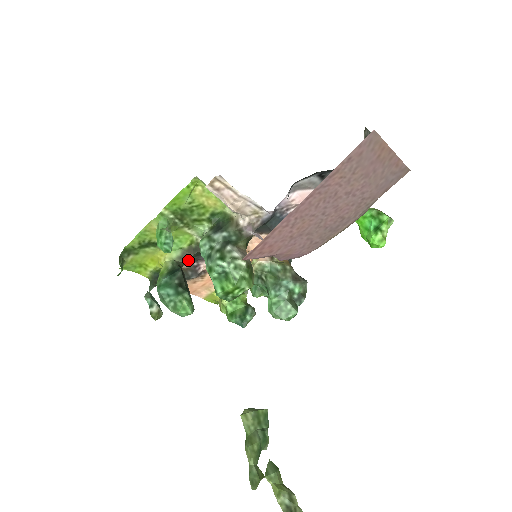
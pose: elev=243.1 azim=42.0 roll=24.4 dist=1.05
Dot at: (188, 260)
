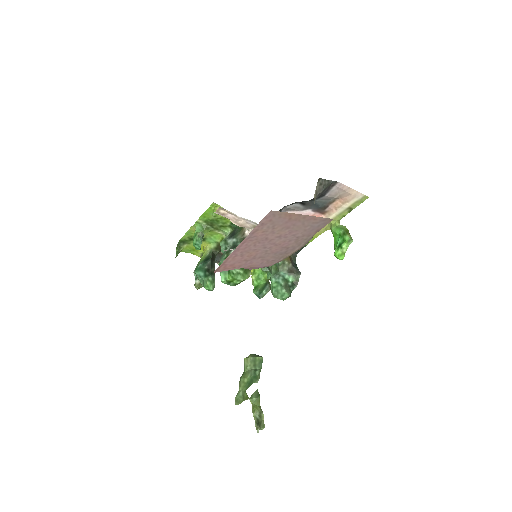
Dot at: occluded
